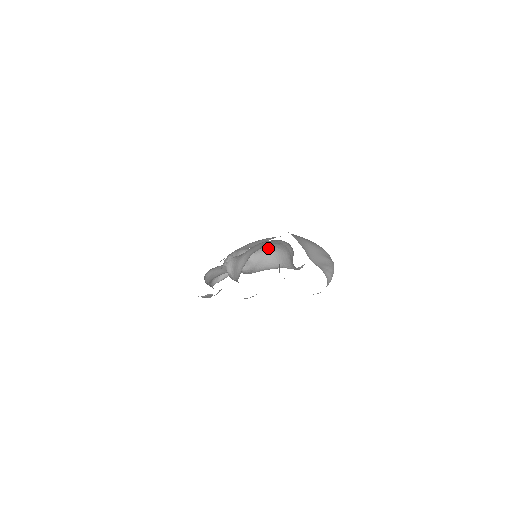
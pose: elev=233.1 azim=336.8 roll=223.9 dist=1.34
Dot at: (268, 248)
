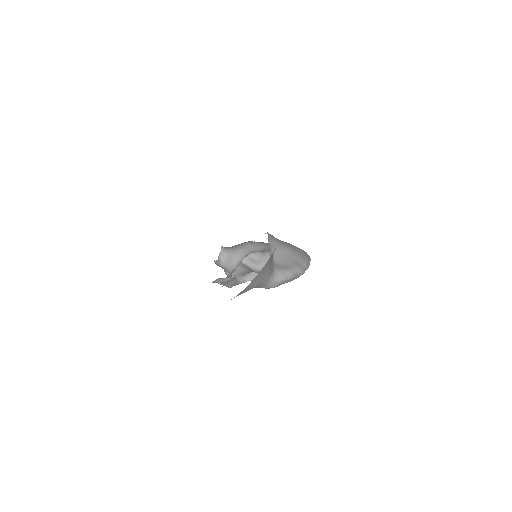
Dot at: occluded
